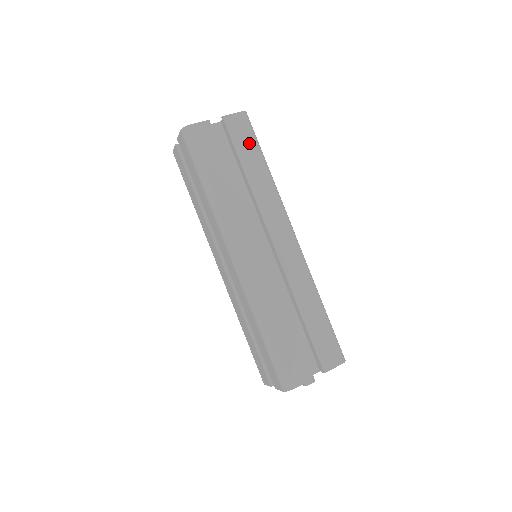
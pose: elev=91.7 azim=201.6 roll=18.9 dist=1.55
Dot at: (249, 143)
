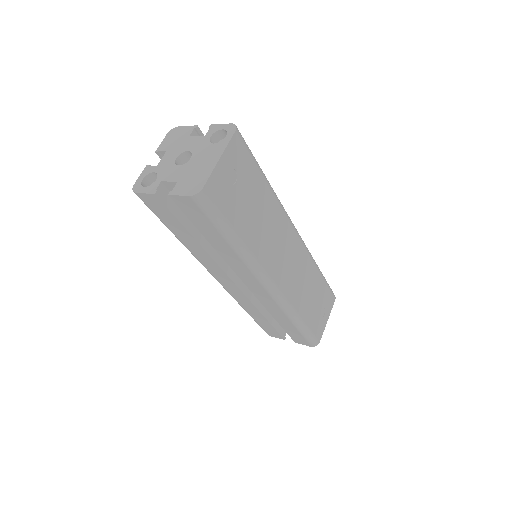
Dot at: (207, 223)
